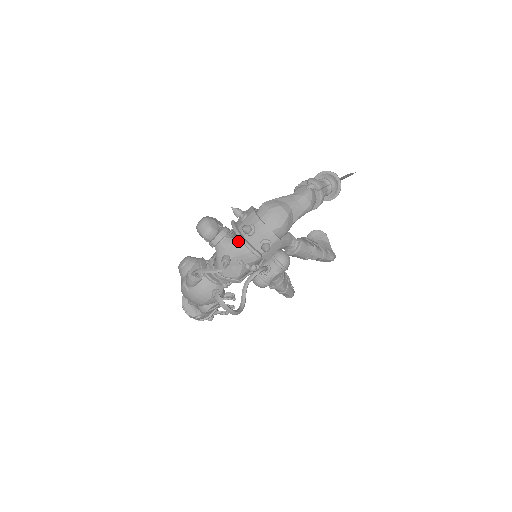
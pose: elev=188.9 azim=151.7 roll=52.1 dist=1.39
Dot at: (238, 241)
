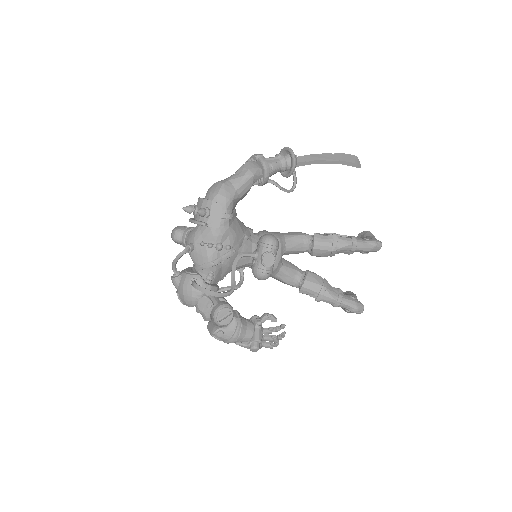
Dot at: (195, 227)
